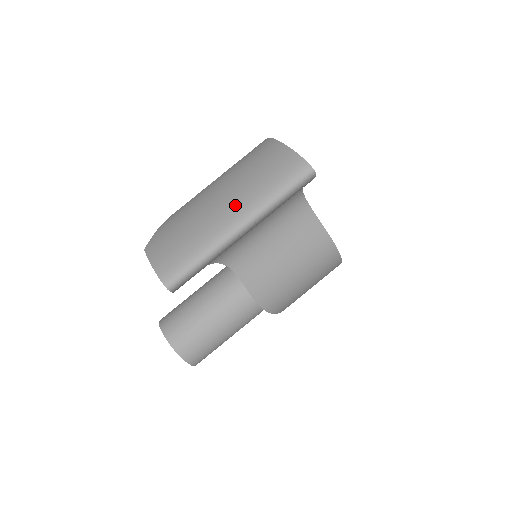
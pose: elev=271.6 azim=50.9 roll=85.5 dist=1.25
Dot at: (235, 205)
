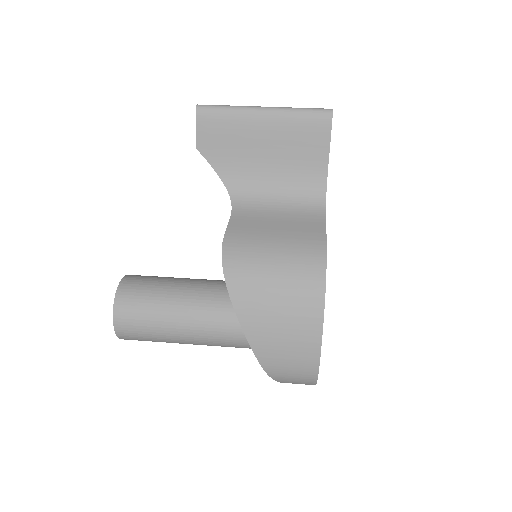
Dot at: occluded
